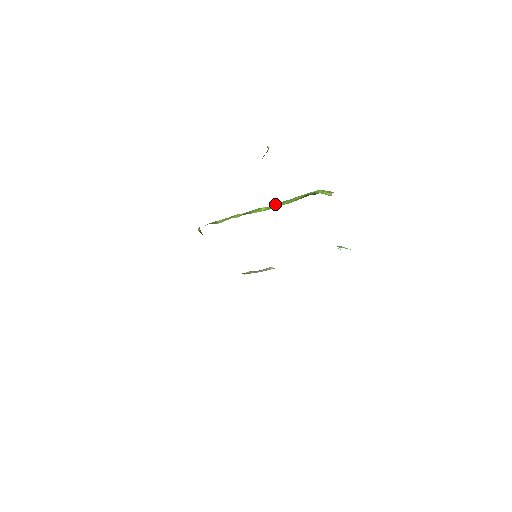
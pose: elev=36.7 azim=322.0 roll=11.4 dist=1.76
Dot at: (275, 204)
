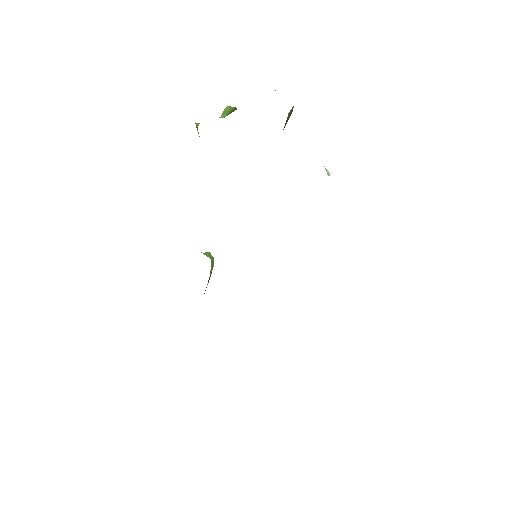
Dot at: occluded
